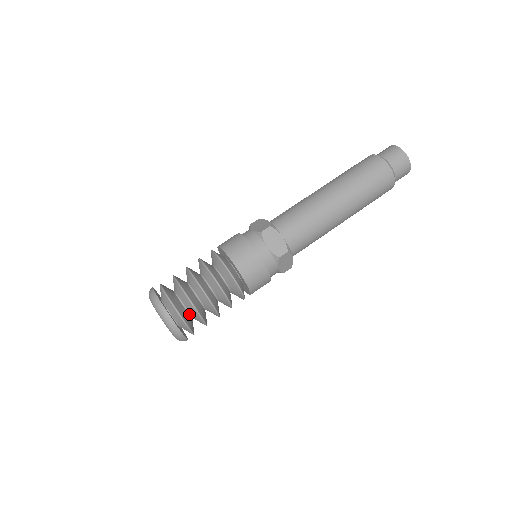
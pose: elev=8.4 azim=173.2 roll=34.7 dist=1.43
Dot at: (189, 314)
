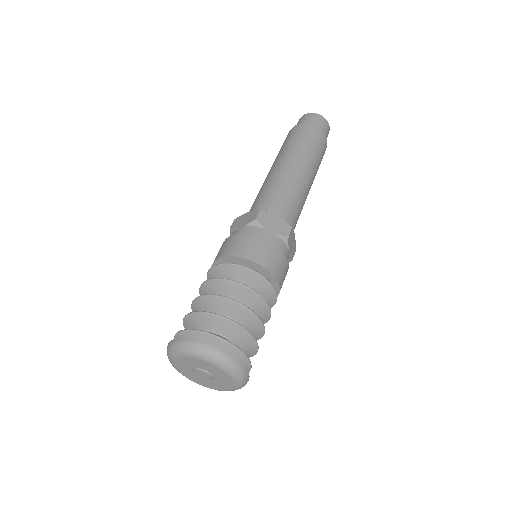
Dot at: occluded
